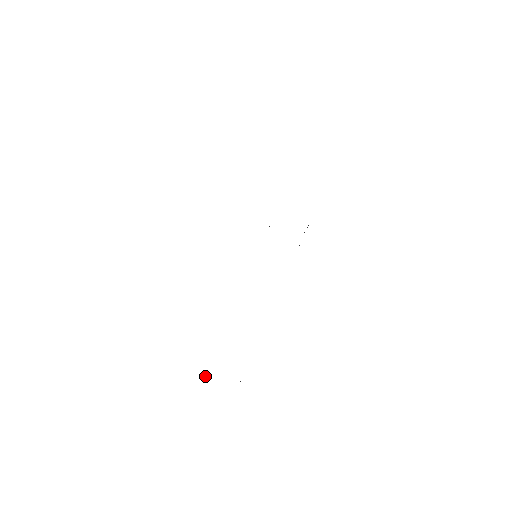
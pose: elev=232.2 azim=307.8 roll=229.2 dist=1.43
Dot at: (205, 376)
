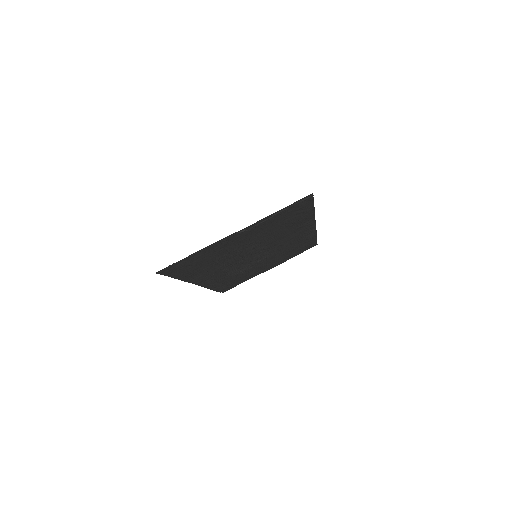
Dot at: (245, 230)
